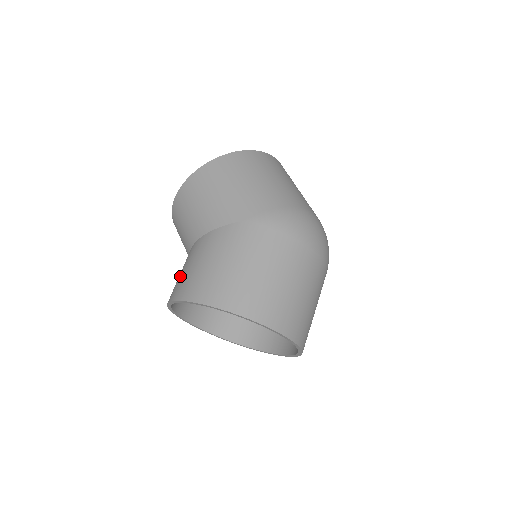
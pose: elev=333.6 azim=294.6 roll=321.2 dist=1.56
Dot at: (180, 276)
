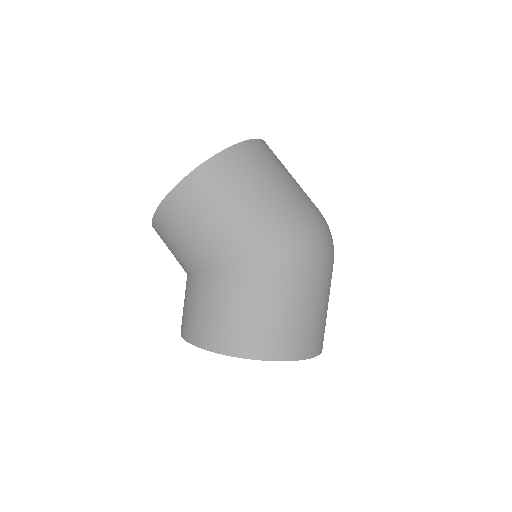
Dot at: (188, 312)
